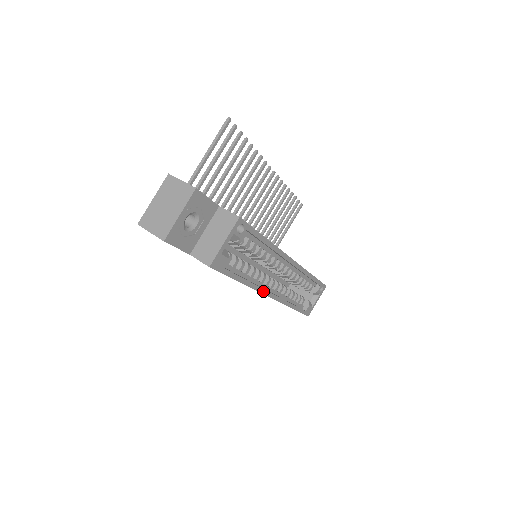
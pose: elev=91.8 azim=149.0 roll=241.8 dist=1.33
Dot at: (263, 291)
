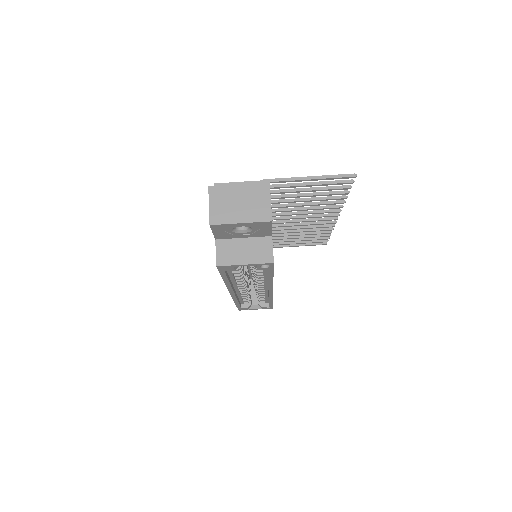
Dot at: (231, 290)
